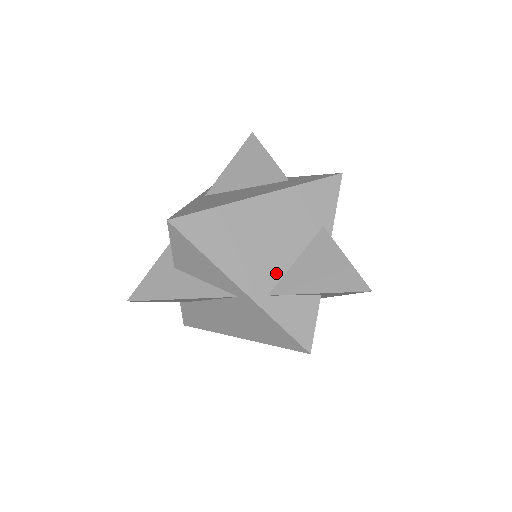
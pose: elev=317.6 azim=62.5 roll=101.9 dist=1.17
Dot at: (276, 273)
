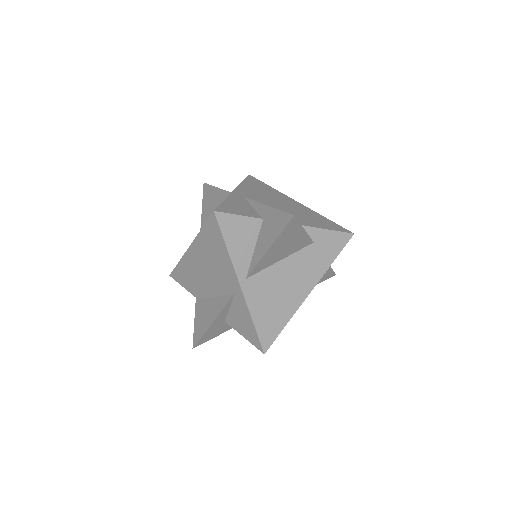
Dot at: occluded
